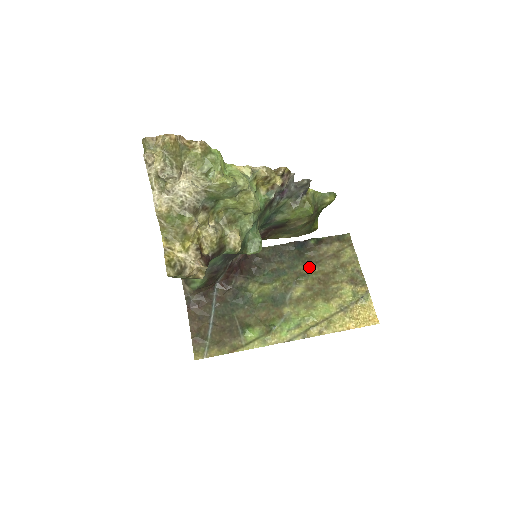
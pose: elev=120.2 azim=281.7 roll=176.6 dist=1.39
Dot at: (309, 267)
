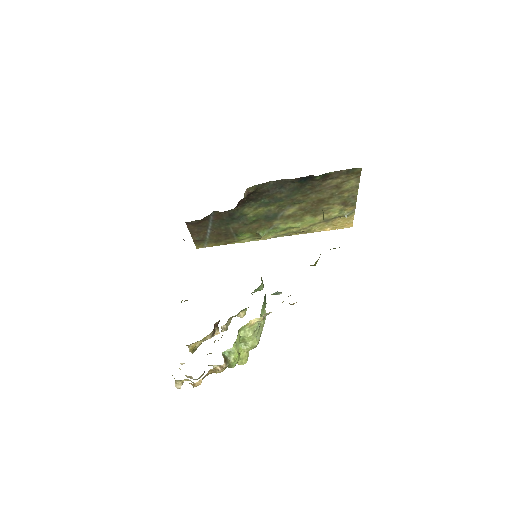
Dot at: (307, 195)
